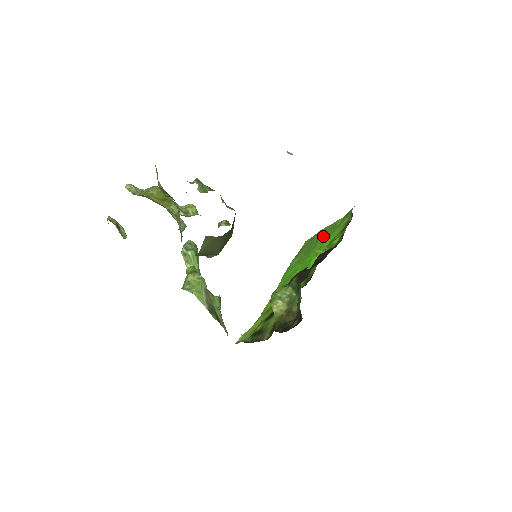
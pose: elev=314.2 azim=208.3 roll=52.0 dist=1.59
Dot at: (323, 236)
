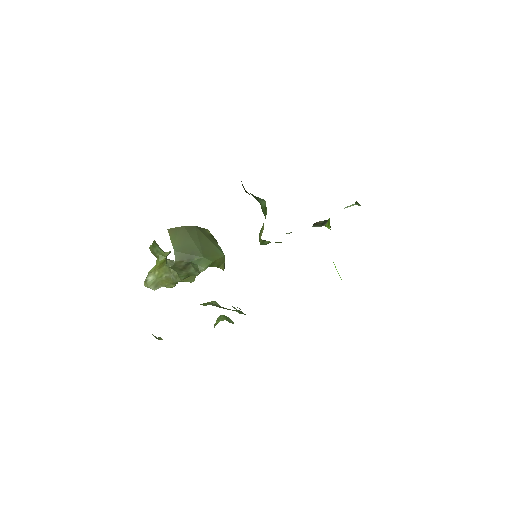
Dot at: occluded
